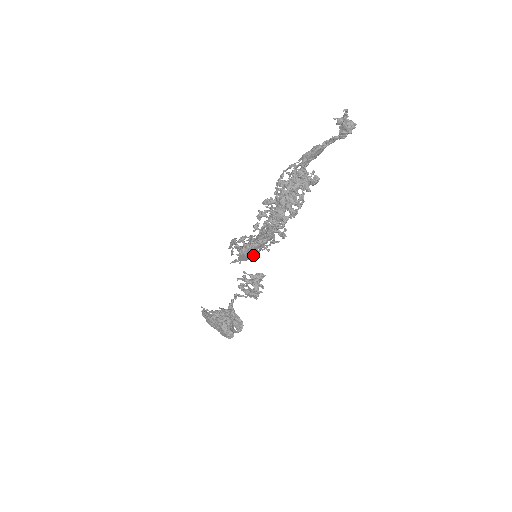
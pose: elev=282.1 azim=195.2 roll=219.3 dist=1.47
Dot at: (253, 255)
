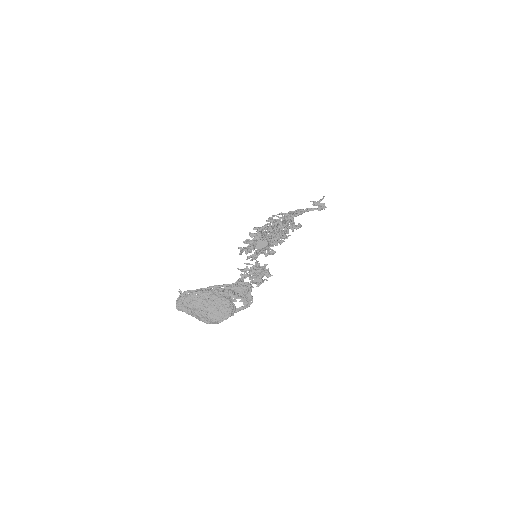
Dot at: occluded
